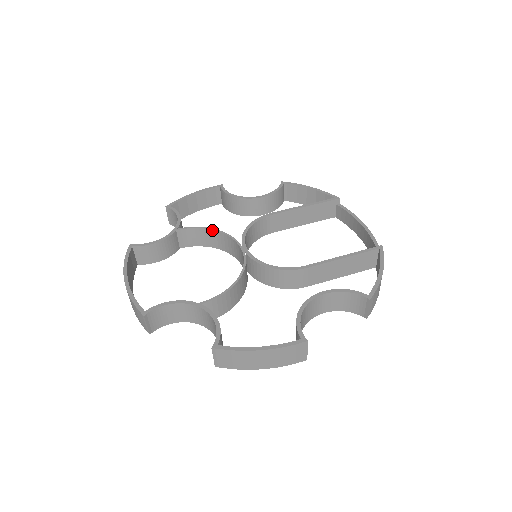
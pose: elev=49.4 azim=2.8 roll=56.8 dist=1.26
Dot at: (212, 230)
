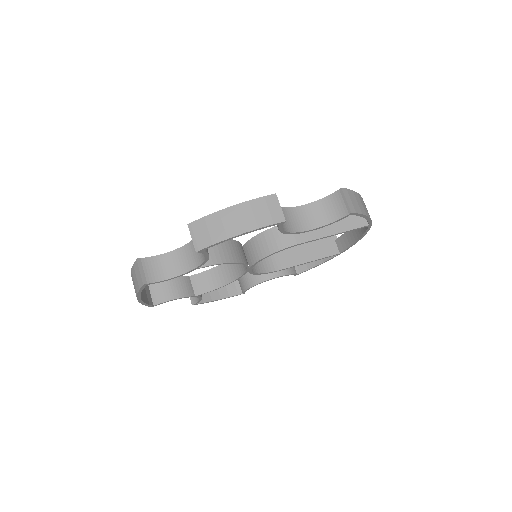
Dot at: (220, 265)
